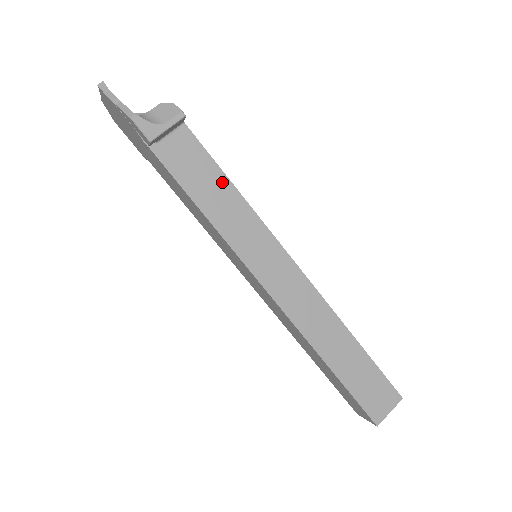
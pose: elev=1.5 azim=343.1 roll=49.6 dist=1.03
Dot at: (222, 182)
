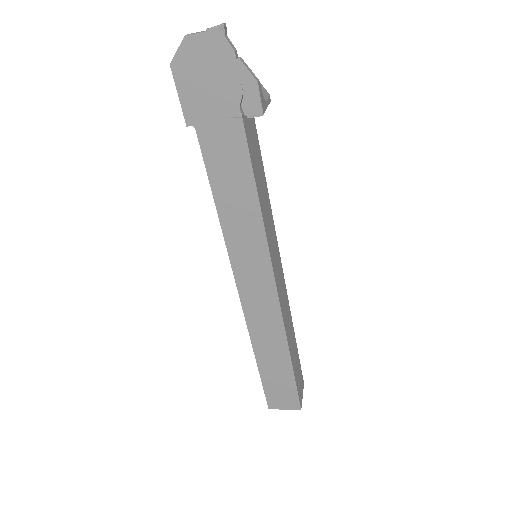
Dot at: (263, 176)
